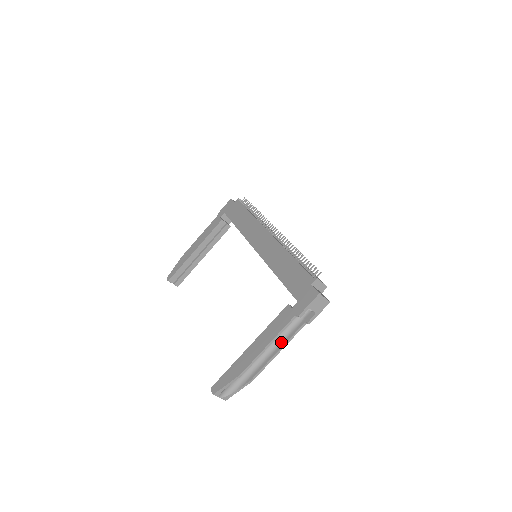
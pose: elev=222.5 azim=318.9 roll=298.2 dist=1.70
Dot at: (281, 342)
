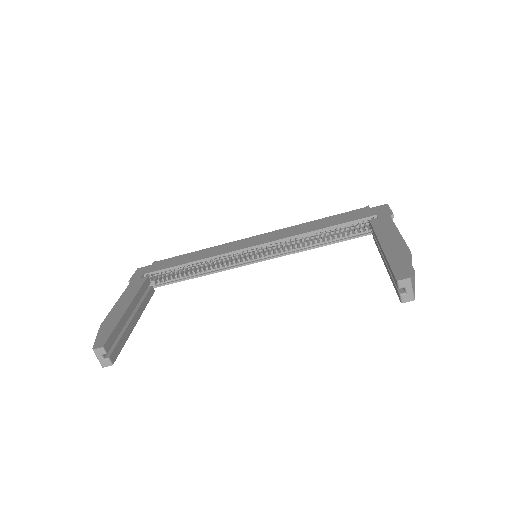
Dot at: occluded
